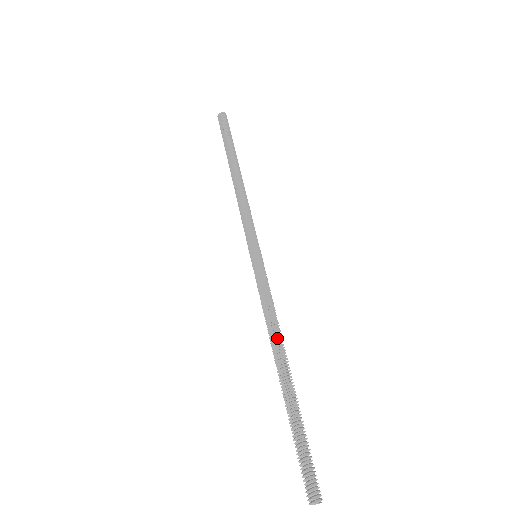
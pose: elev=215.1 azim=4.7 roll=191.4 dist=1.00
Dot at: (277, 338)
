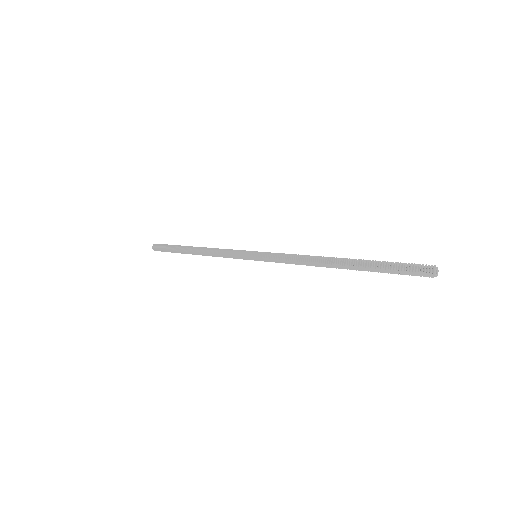
Dot at: (315, 260)
